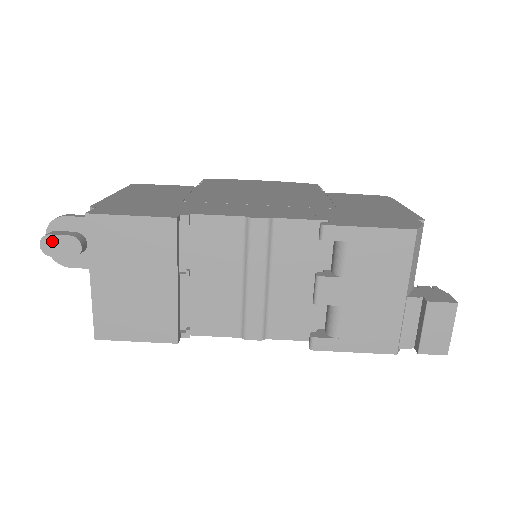
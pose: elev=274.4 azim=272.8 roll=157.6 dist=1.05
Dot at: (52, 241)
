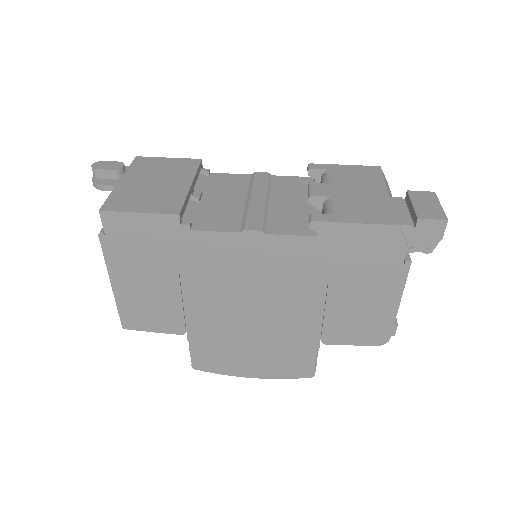
Dot at: (103, 163)
